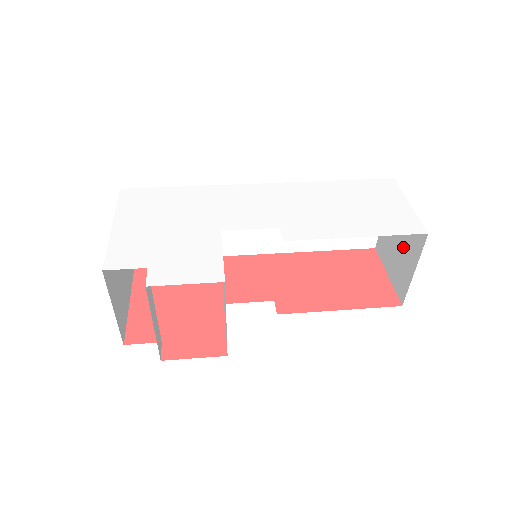
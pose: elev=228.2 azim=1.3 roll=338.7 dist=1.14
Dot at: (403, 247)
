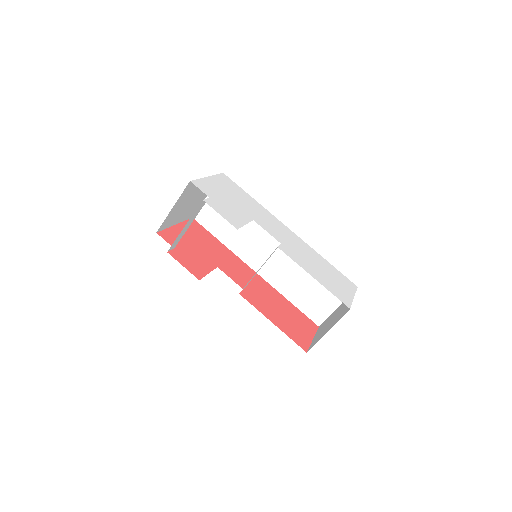
Dot at: (333, 320)
